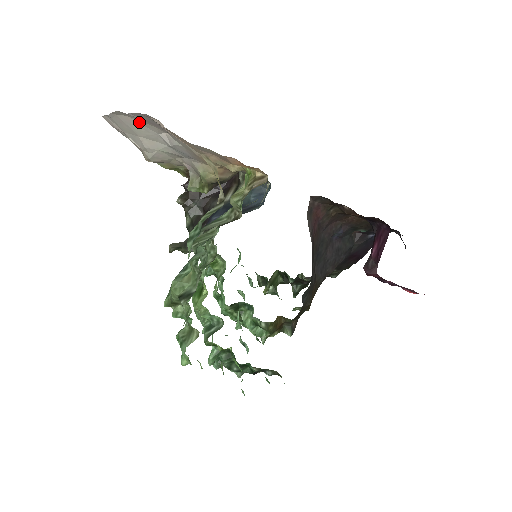
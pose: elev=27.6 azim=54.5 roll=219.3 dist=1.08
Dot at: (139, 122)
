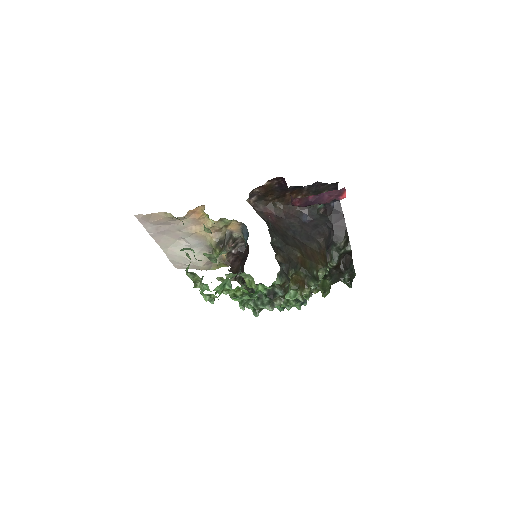
Dot at: (173, 247)
